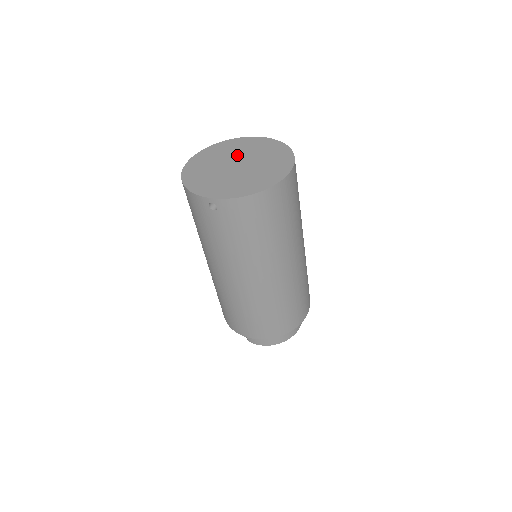
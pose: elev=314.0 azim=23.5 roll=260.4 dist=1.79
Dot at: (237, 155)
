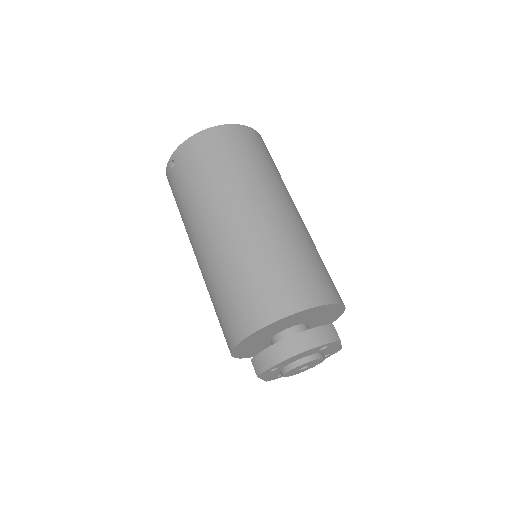
Dot at: occluded
